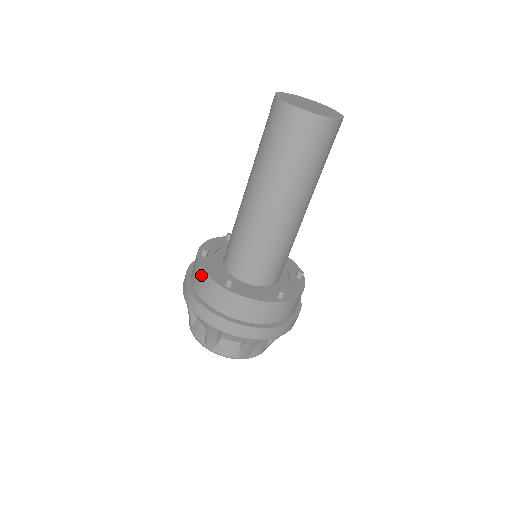
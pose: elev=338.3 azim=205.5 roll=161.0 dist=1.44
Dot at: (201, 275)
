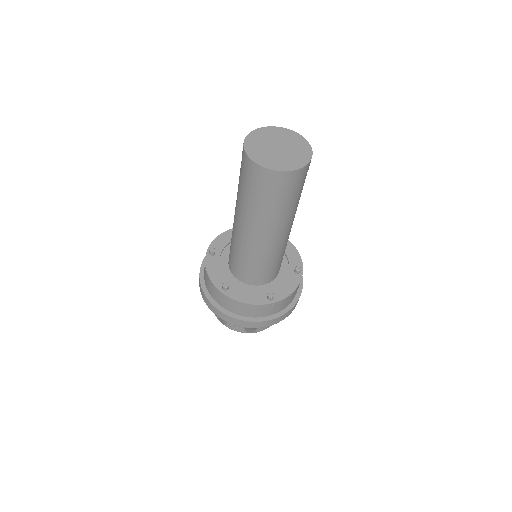
Dot at: (206, 275)
